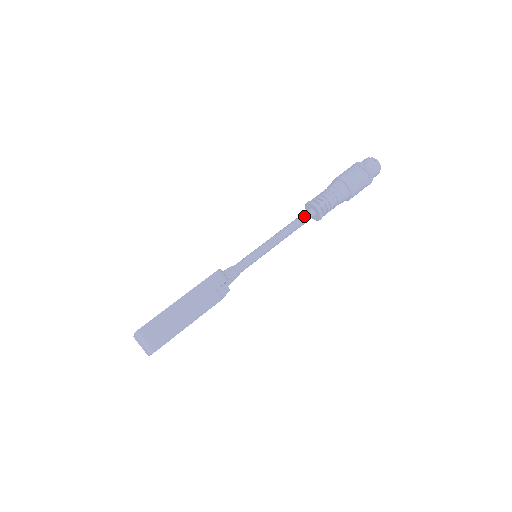
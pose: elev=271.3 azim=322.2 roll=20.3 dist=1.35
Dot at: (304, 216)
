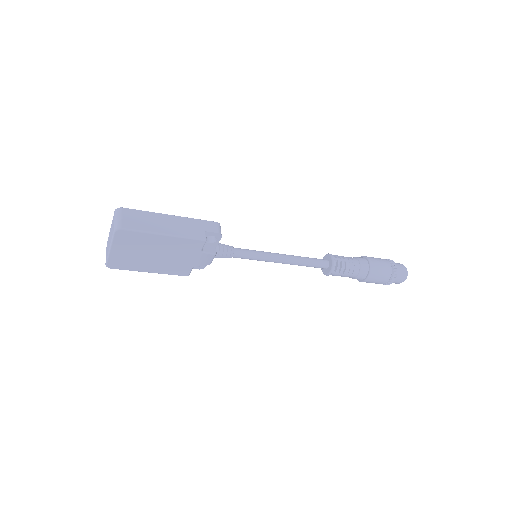
Dot at: (317, 259)
